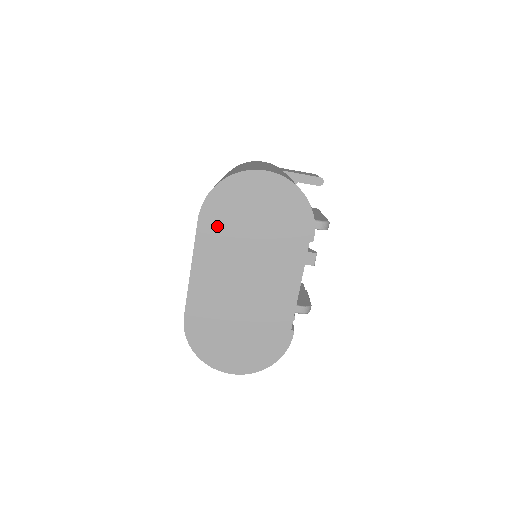
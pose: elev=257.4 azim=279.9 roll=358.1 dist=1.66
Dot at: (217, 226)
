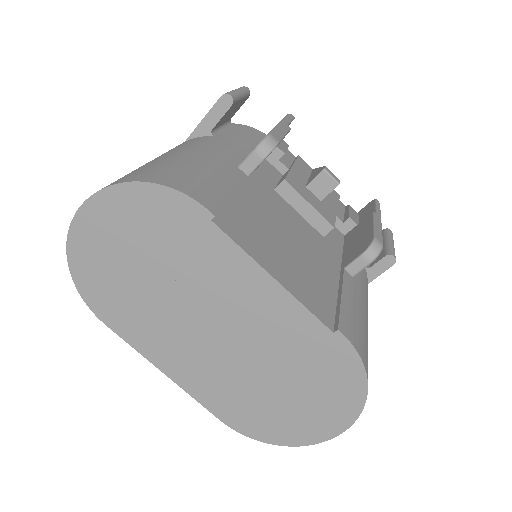
Dot at: (125, 312)
